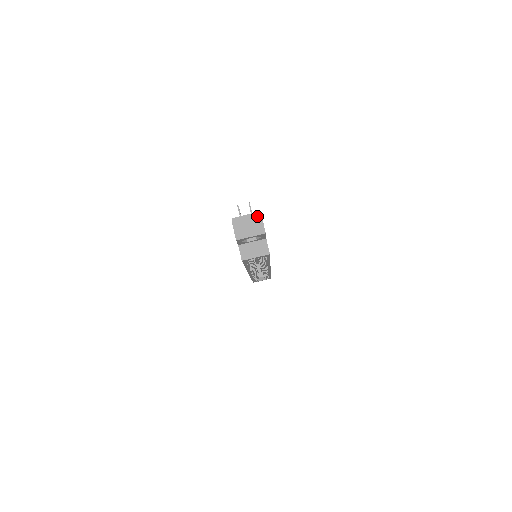
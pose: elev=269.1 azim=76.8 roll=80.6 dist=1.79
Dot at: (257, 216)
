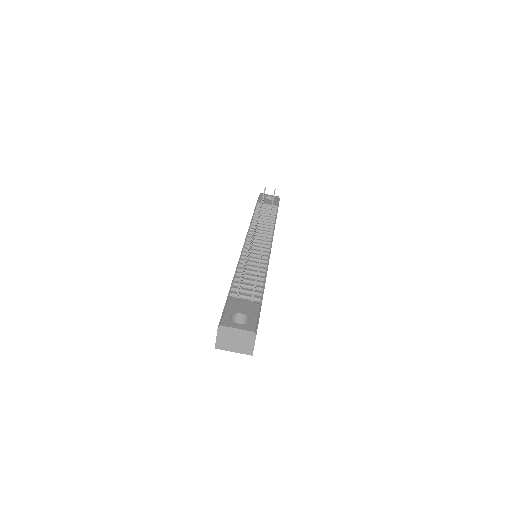
Dot at: (250, 335)
